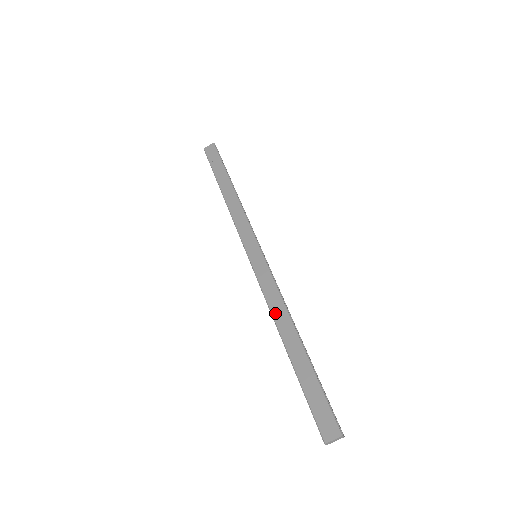
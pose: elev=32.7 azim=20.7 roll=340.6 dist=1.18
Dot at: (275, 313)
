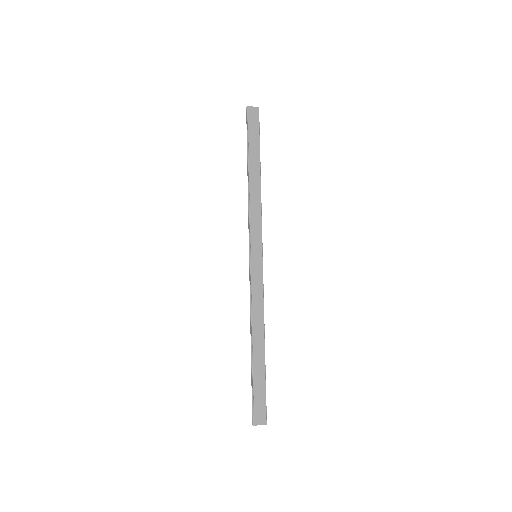
Dot at: (255, 316)
